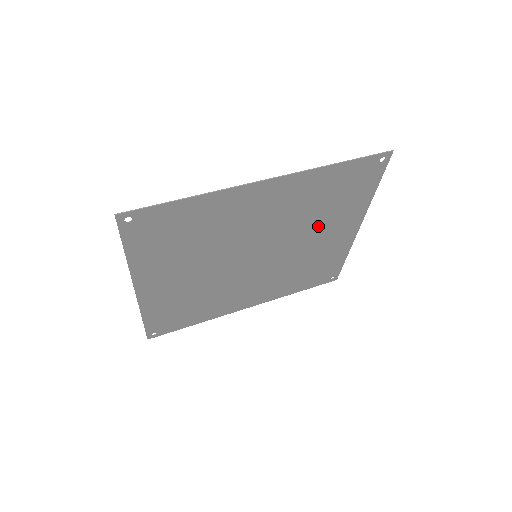
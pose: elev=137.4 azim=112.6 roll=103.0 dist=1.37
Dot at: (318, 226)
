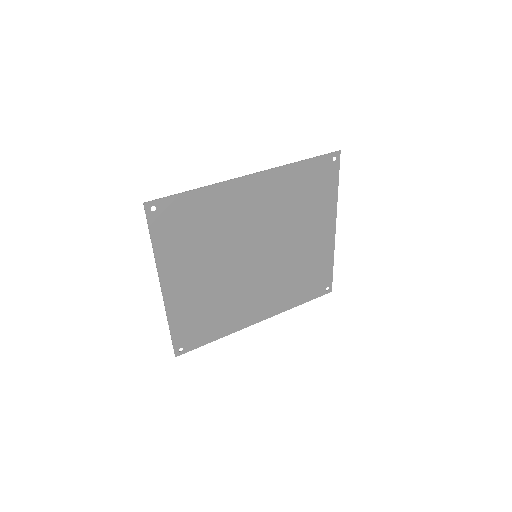
Dot at: (301, 225)
